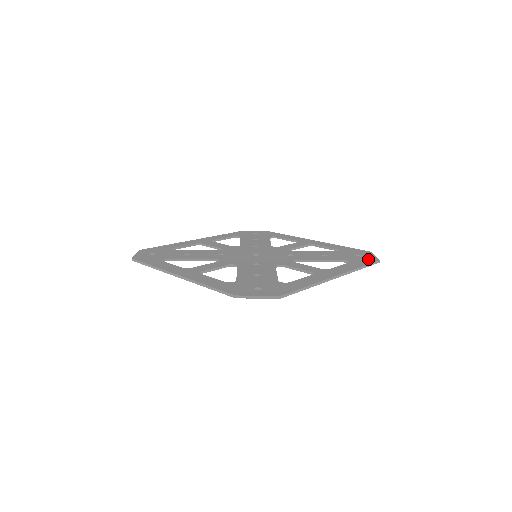
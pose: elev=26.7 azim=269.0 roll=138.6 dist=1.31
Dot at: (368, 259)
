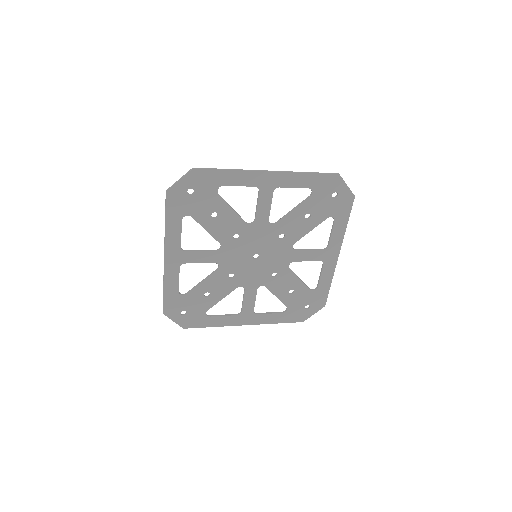
Dot at: (331, 182)
